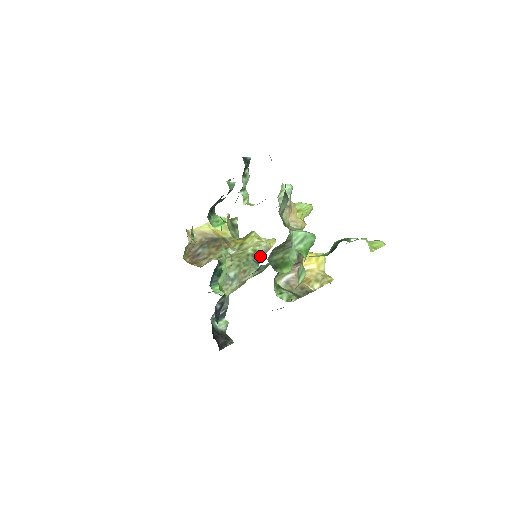
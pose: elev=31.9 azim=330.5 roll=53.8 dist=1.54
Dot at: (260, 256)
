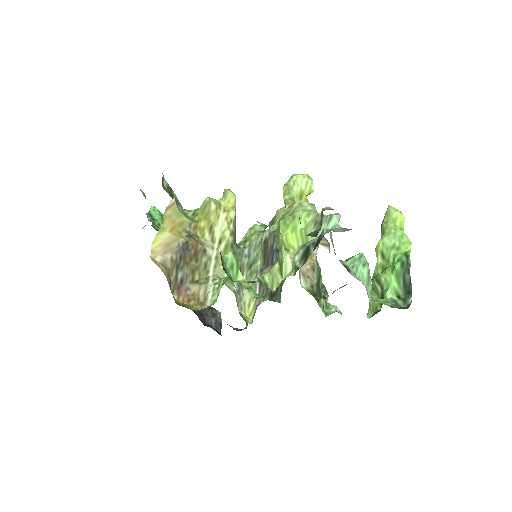
Dot at: (235, 232)
